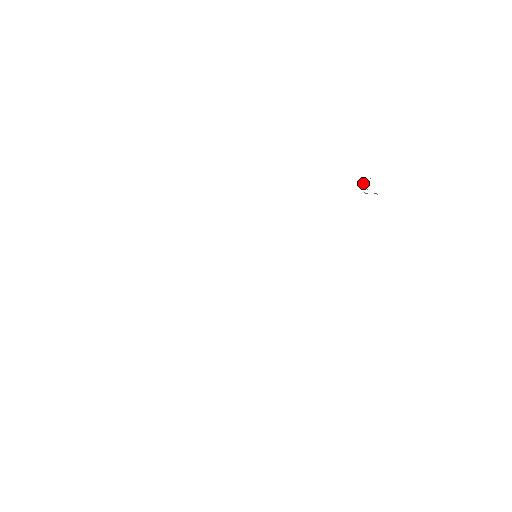
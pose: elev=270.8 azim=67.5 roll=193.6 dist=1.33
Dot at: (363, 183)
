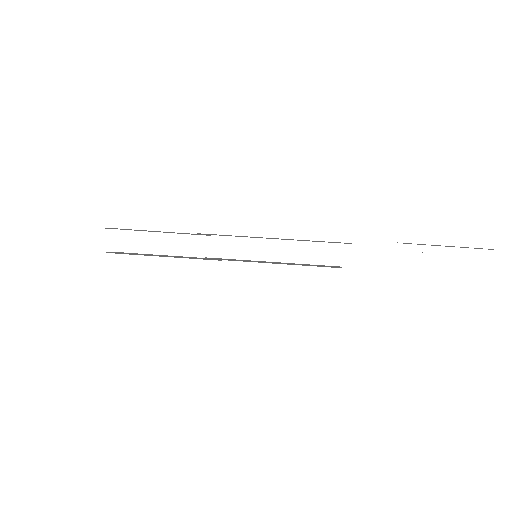
Dot at: occluded
